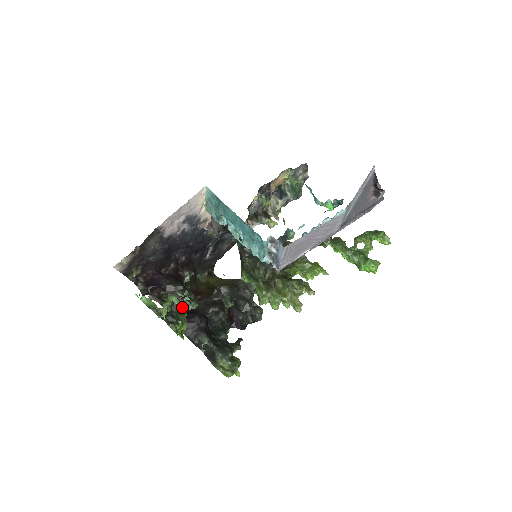
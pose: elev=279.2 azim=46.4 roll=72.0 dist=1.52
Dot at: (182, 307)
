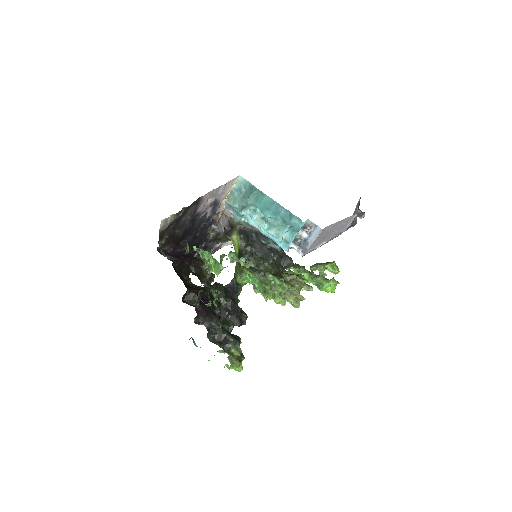
Dot at: occluded
